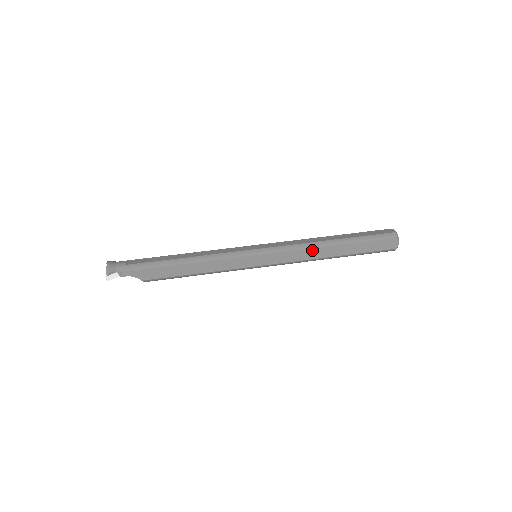
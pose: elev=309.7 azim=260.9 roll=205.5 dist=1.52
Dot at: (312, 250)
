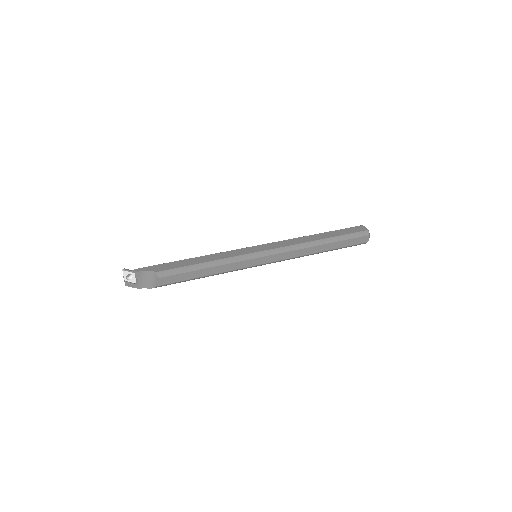
Dot at: (299, 239)
